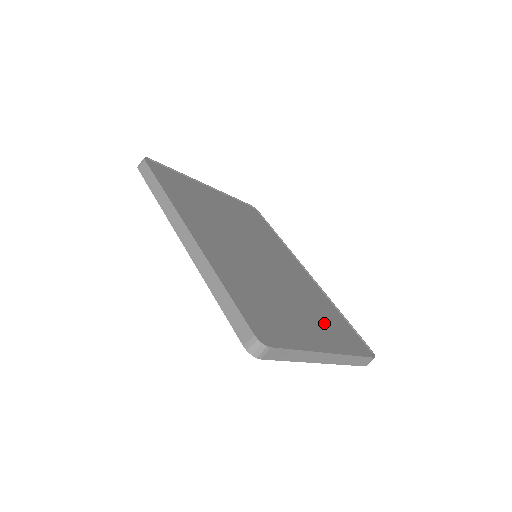
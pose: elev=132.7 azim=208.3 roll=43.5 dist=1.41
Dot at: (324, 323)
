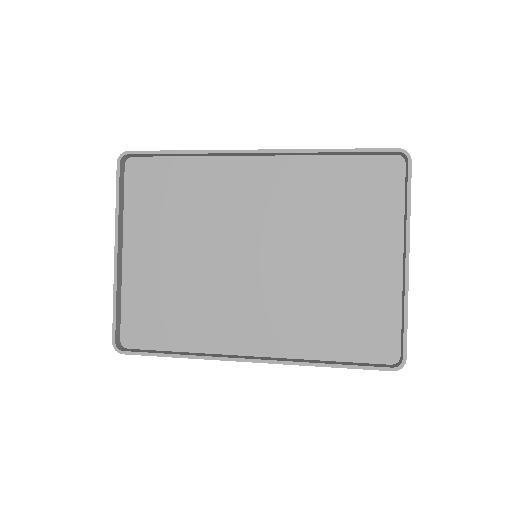
Dot at: (357, 297)
